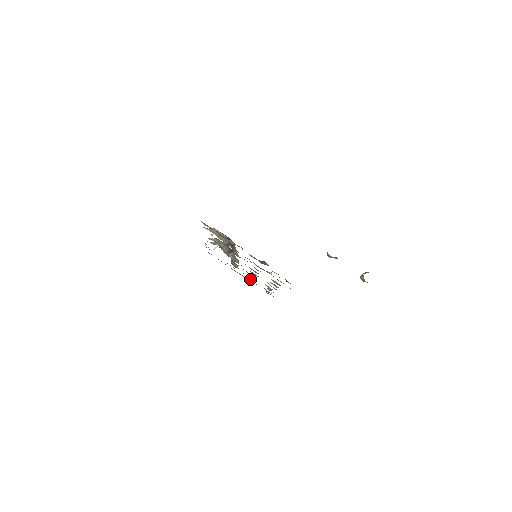
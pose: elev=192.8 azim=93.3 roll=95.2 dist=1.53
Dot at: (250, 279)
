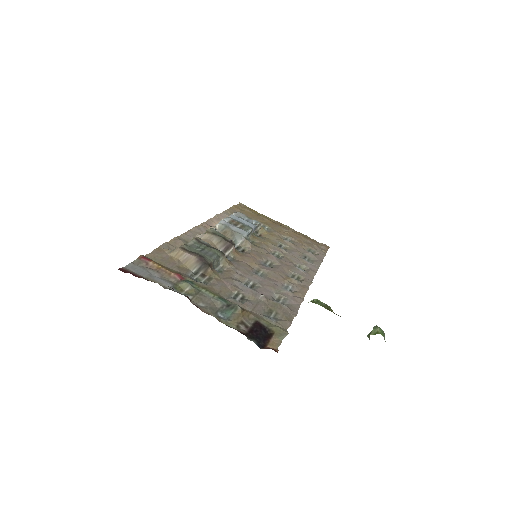
Dot at: (290, 239)
